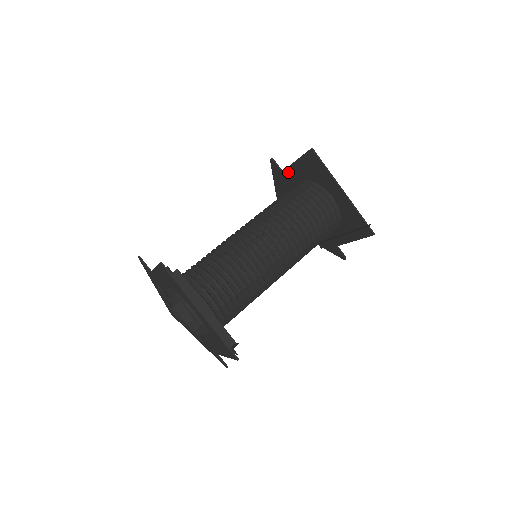
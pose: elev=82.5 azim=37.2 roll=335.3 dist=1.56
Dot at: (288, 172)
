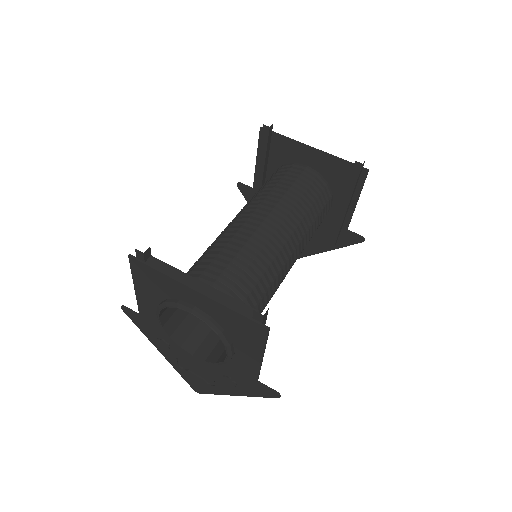
Dot at: occluded
